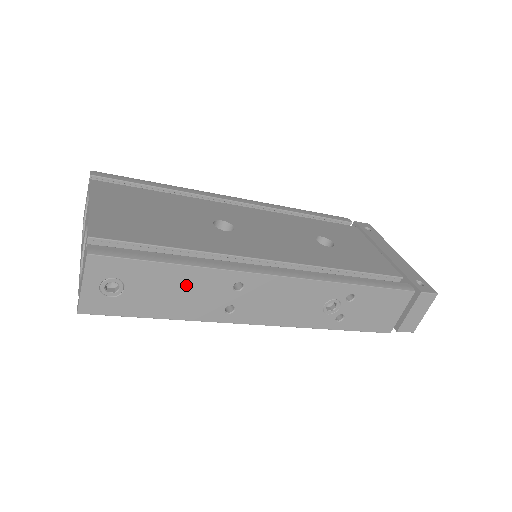
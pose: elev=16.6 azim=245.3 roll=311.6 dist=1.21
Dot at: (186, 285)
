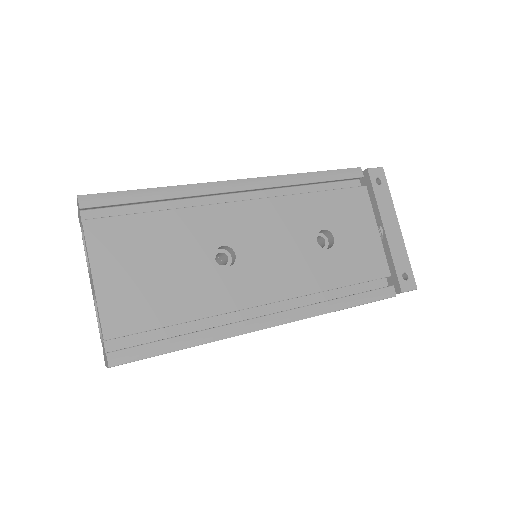
Dot at: occluded
